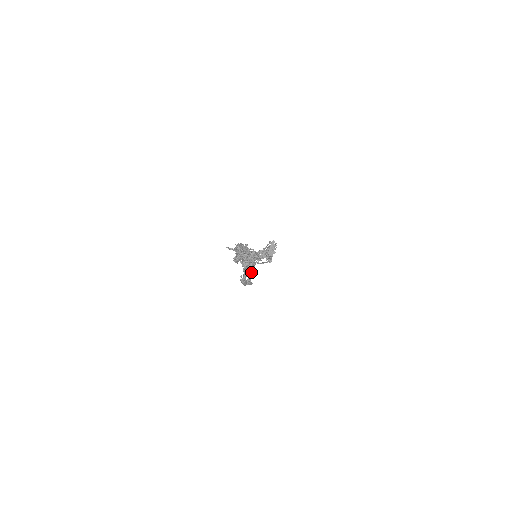
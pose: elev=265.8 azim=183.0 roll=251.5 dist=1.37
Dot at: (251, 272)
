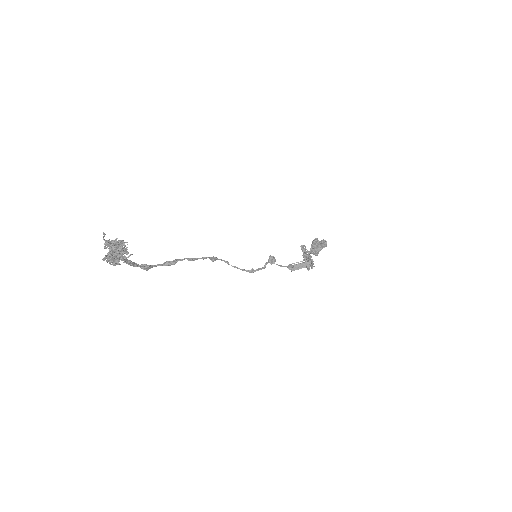
Dot at: (169, 263)
